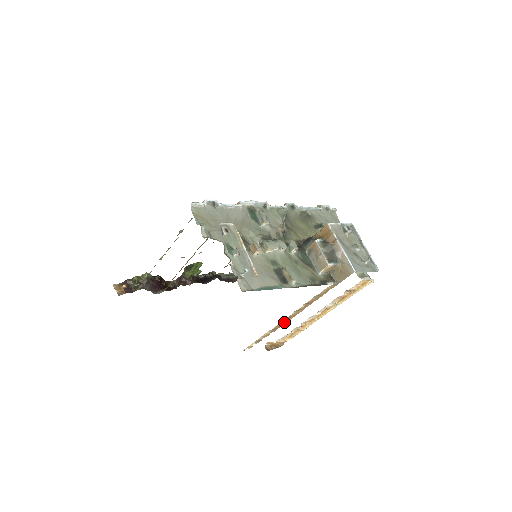
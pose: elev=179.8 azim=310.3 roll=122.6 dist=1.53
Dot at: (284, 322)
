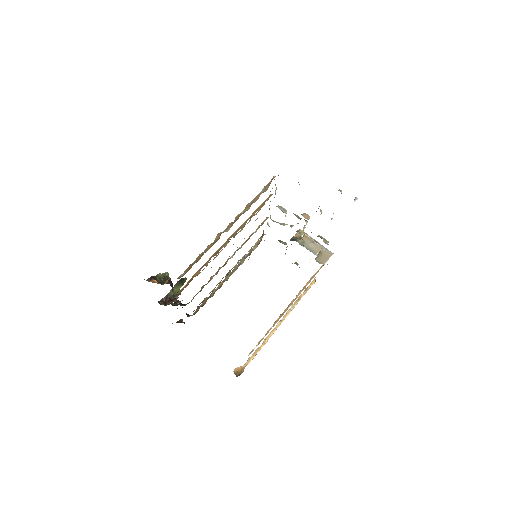
Dot at: (284, 312)
